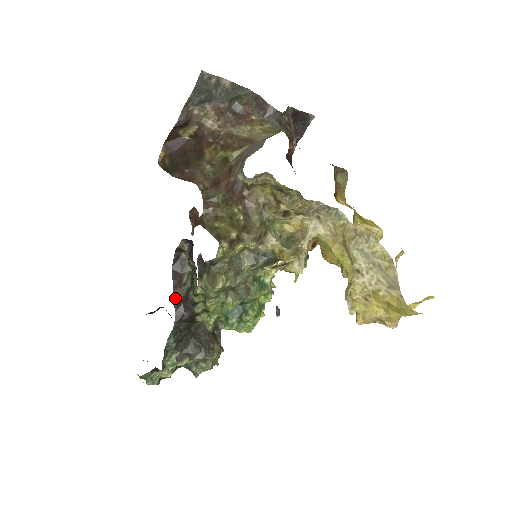
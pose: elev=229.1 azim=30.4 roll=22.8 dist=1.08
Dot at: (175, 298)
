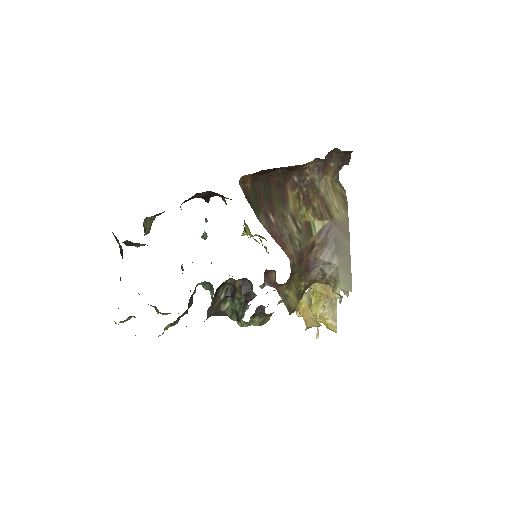
Dot at: (209, 308)
